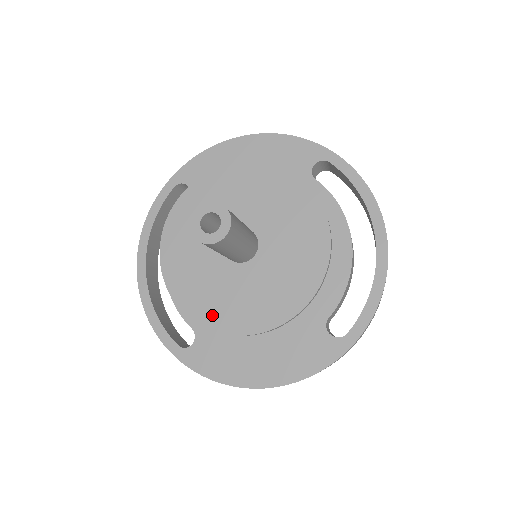
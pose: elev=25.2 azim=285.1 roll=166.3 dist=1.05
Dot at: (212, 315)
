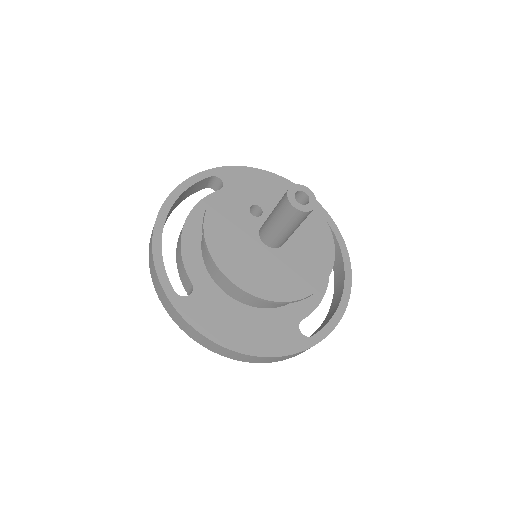
Dot at: (237, 272)
